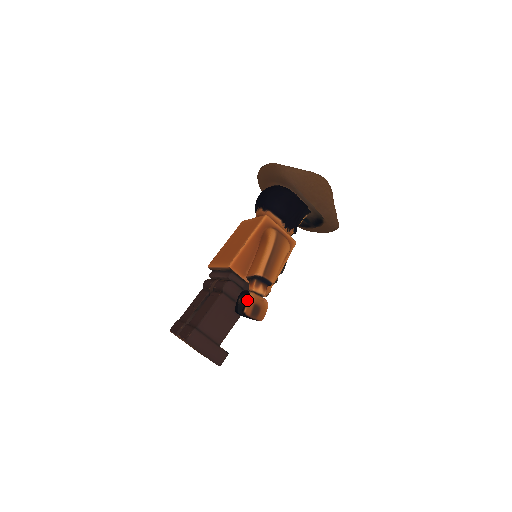
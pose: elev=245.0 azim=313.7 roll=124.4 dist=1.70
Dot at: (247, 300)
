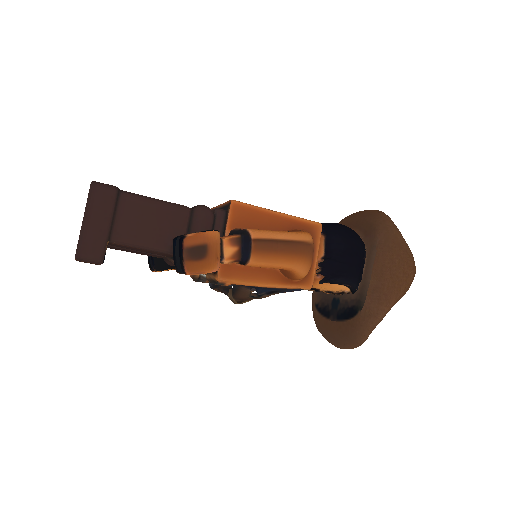
Dot at: (207, 230)
